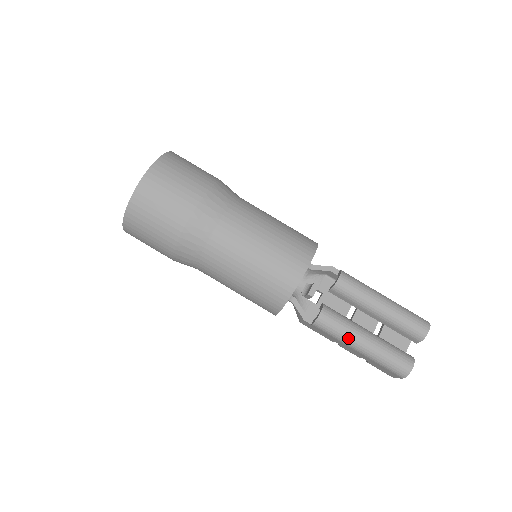
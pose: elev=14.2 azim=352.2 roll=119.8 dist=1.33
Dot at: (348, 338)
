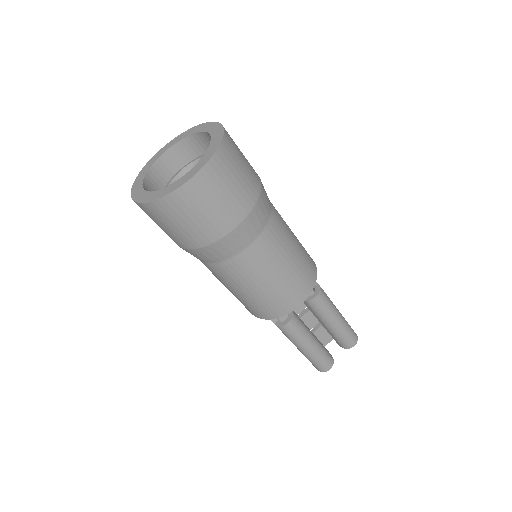
Dot at: (298, 343)
